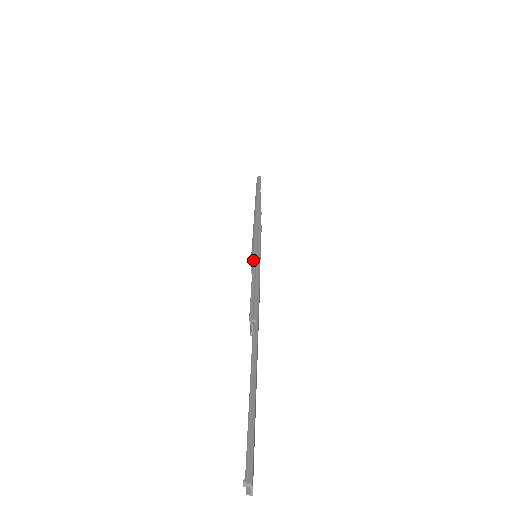
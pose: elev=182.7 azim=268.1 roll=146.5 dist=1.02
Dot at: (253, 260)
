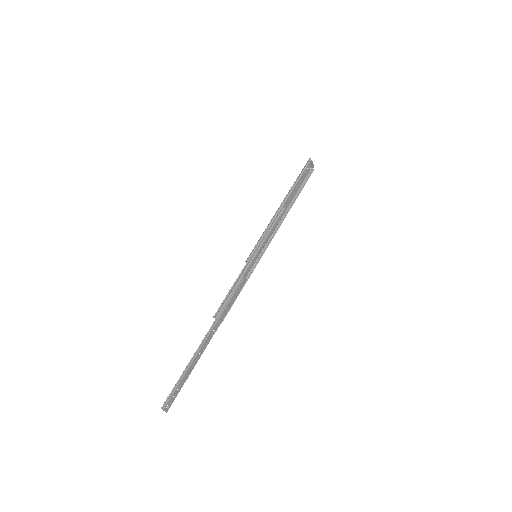
Dot at: occluded
